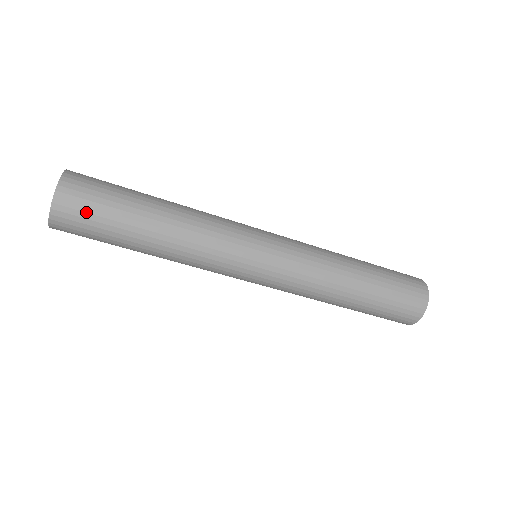
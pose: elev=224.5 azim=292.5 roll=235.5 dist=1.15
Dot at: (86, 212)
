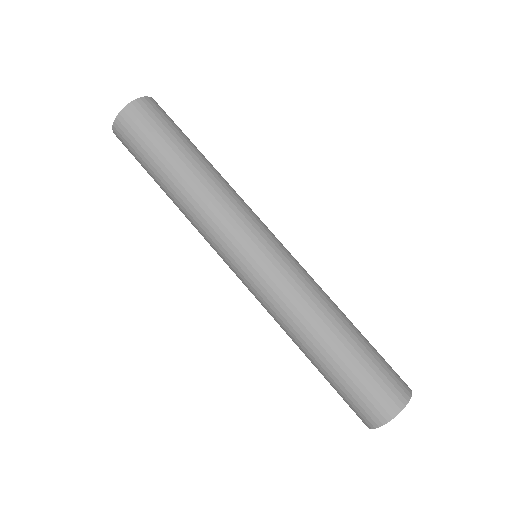
Dot at: (137, 133)
